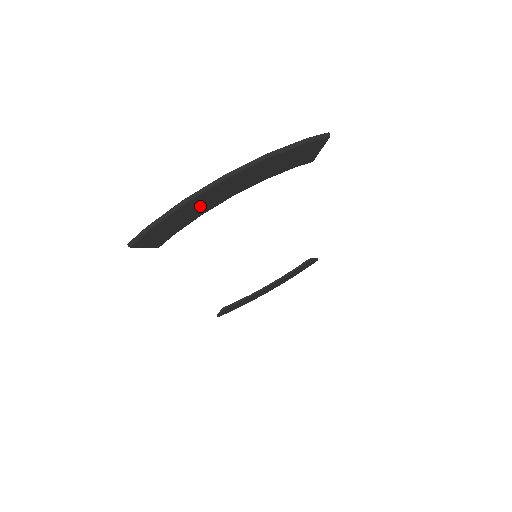
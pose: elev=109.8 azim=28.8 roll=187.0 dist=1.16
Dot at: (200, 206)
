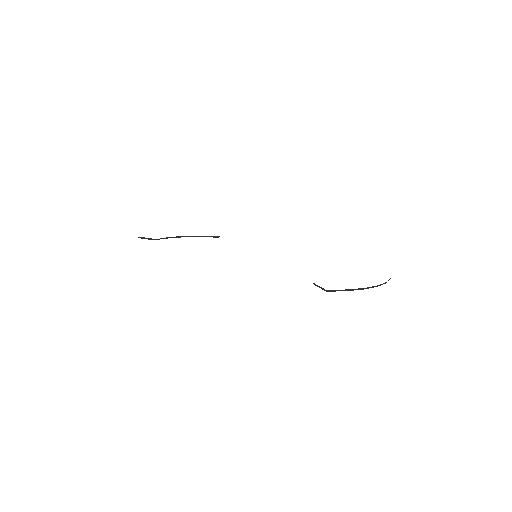
Dot at: occluded
